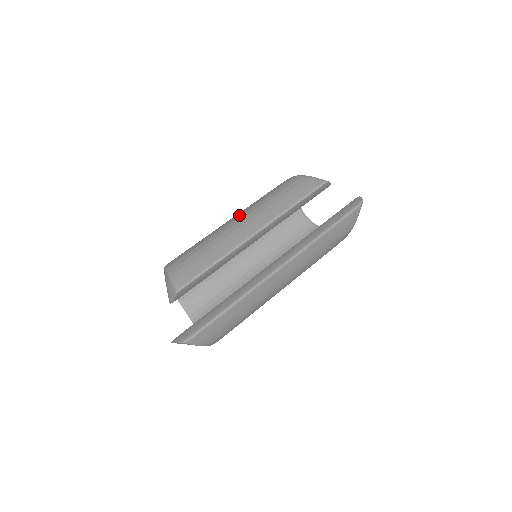
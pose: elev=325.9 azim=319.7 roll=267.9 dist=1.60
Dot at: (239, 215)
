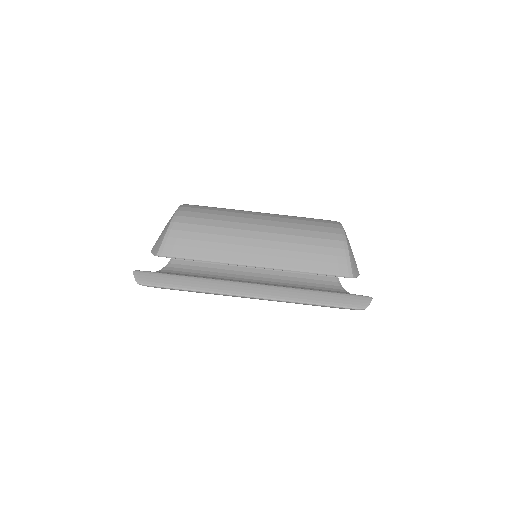
Dot at: (265, 229)
